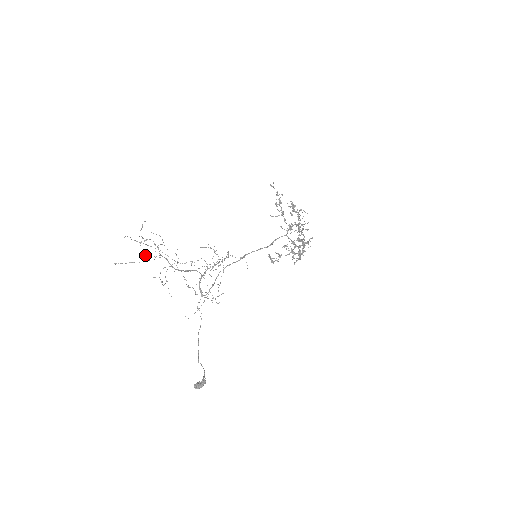
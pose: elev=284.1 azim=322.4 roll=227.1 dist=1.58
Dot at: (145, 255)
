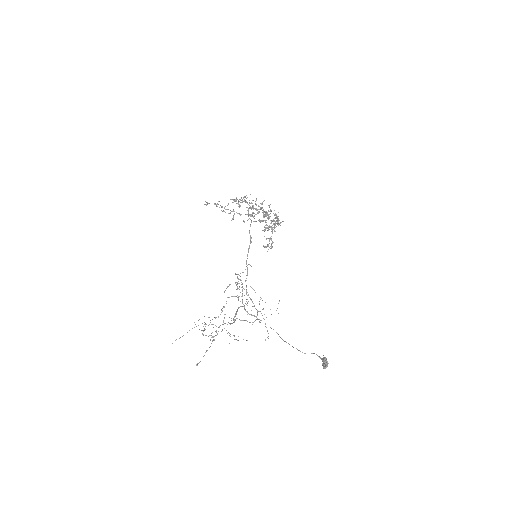
Dot at: occluded
